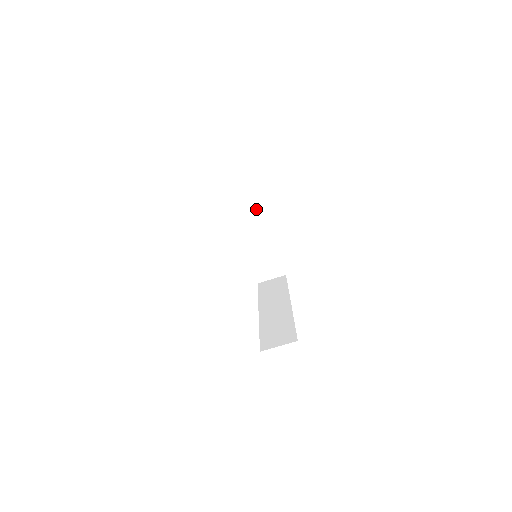
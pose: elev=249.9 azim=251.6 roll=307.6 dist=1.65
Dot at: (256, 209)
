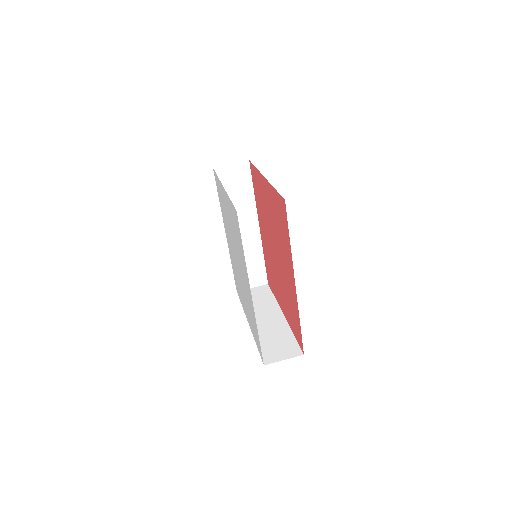
Dot at: (269, 303)
